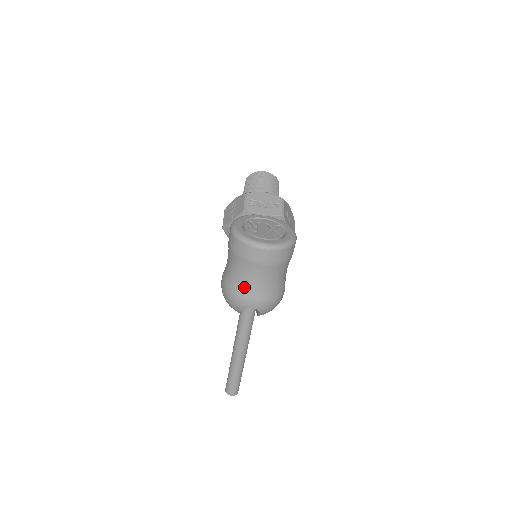
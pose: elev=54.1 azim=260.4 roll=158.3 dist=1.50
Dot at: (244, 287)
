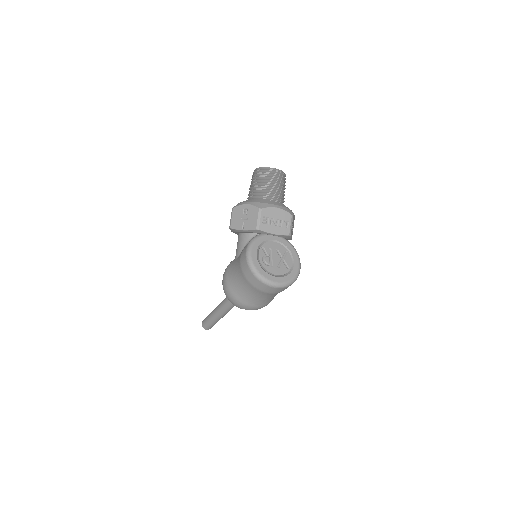
Dot at: (247, 299)
